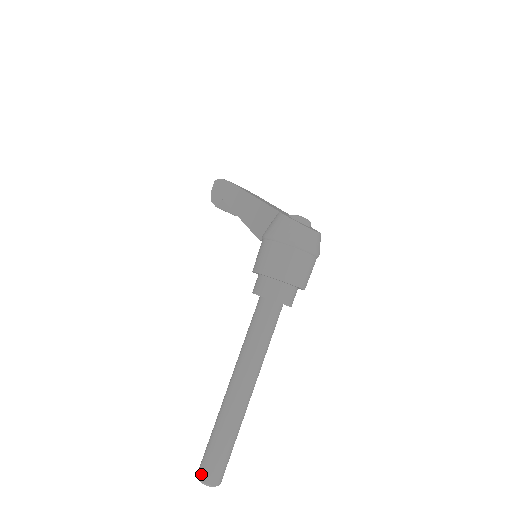
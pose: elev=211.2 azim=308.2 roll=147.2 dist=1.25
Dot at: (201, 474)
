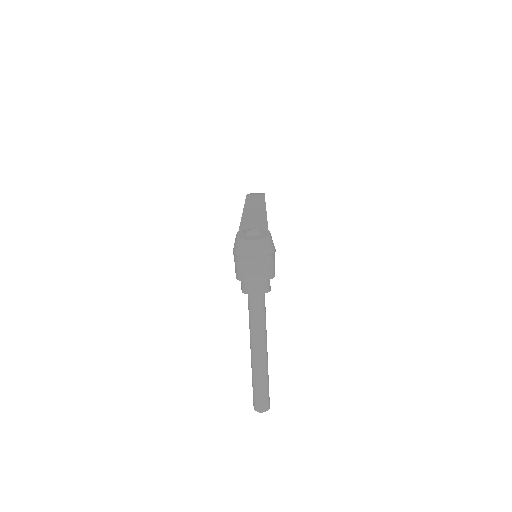
Dot at: (253, 405)
